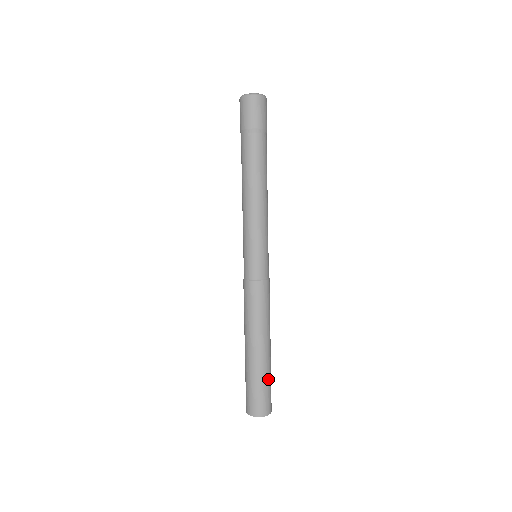
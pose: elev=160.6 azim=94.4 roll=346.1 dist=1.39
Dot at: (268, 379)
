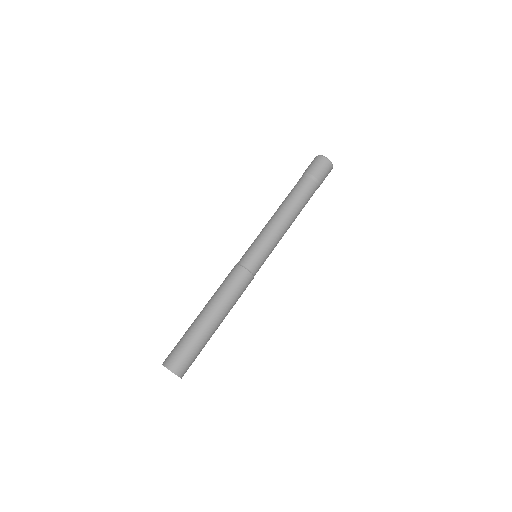
Dot at: (193, 343)
